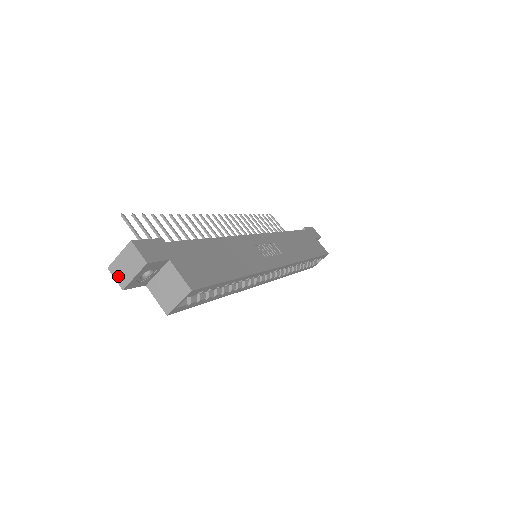
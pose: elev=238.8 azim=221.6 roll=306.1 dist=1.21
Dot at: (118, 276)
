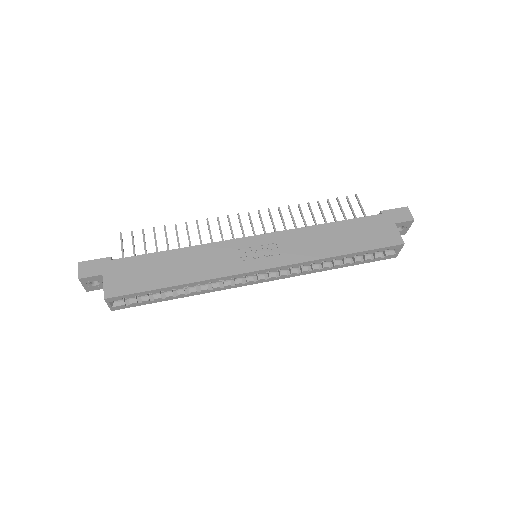
Dot at: occluded
